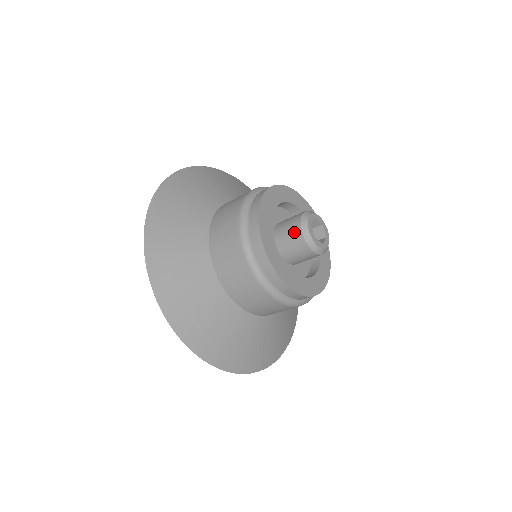
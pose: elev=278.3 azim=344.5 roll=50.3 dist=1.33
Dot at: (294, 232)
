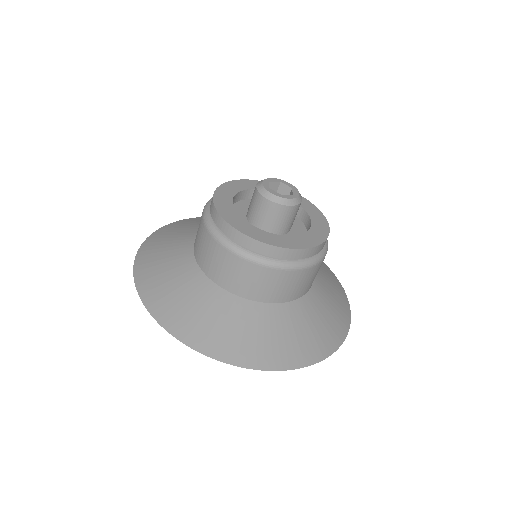
Dot at: (262, 205)
